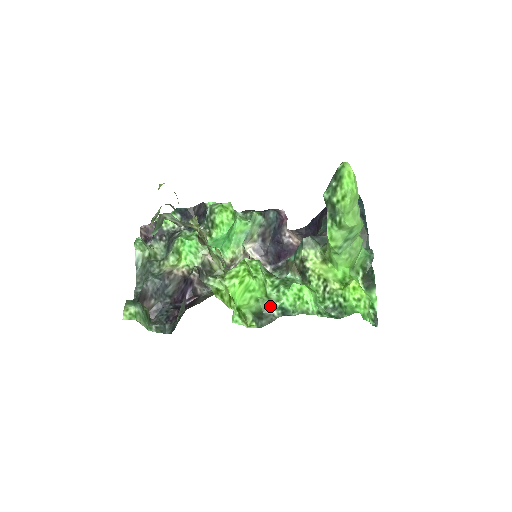
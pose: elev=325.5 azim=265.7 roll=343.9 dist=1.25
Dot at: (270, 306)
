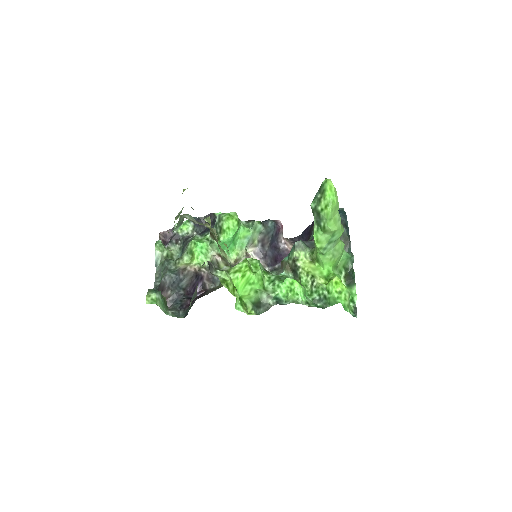
Dot at: (267, 296)
